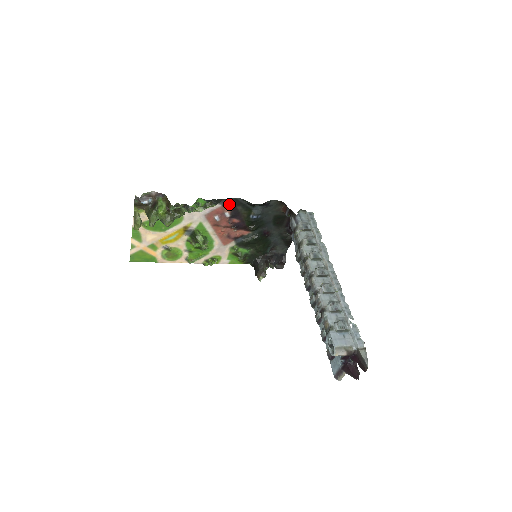
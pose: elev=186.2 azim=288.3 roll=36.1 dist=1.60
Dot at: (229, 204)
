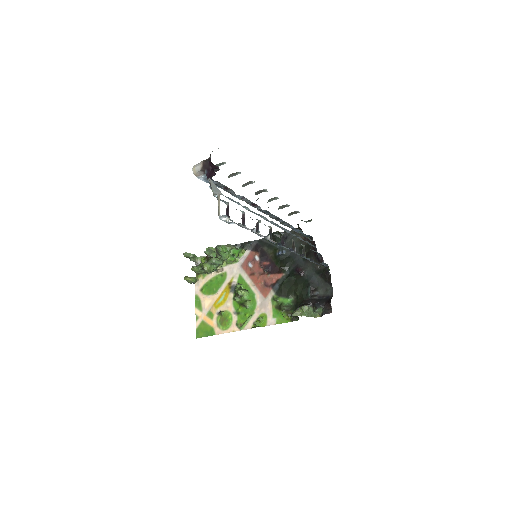
Dot at: (256, 247)
